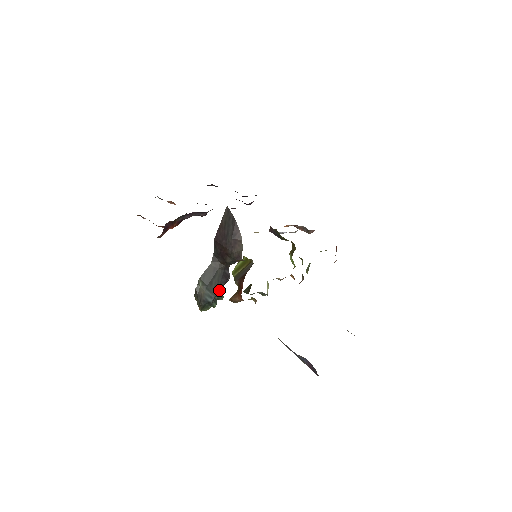
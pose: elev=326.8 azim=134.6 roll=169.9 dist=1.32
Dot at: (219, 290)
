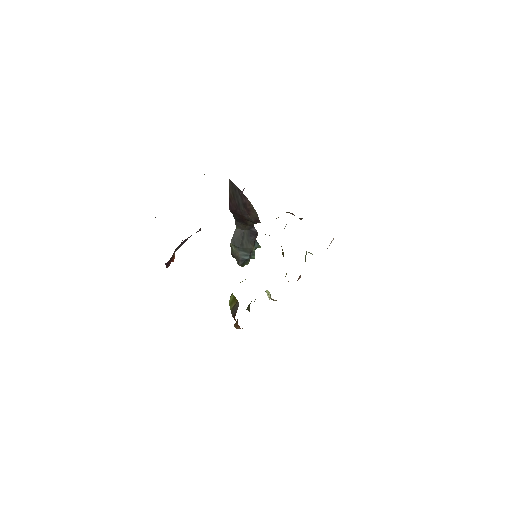
Dot at: (251, 247)
